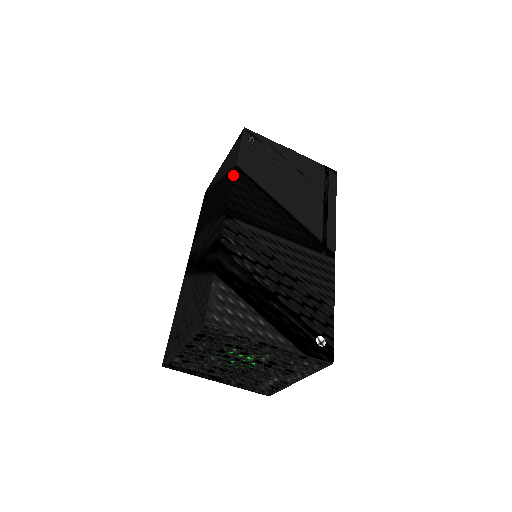
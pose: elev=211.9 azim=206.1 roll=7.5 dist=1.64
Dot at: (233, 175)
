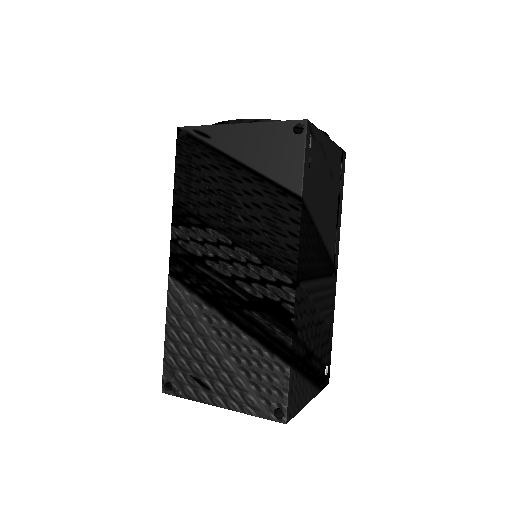
Dot at: (297, 212)
